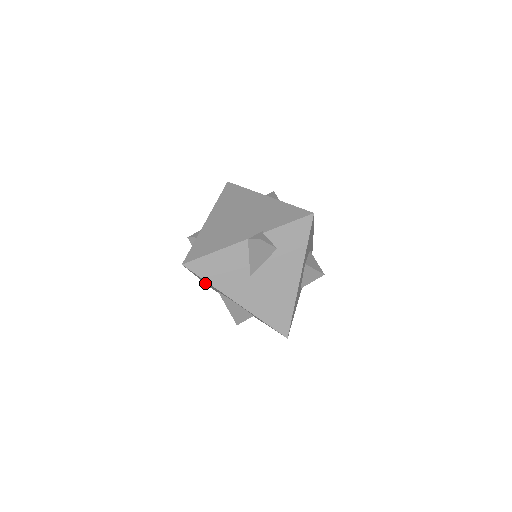
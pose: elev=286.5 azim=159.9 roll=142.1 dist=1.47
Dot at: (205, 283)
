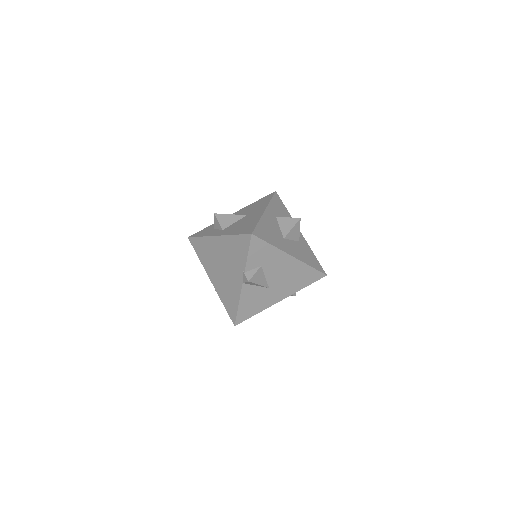
Dot at: occluded
